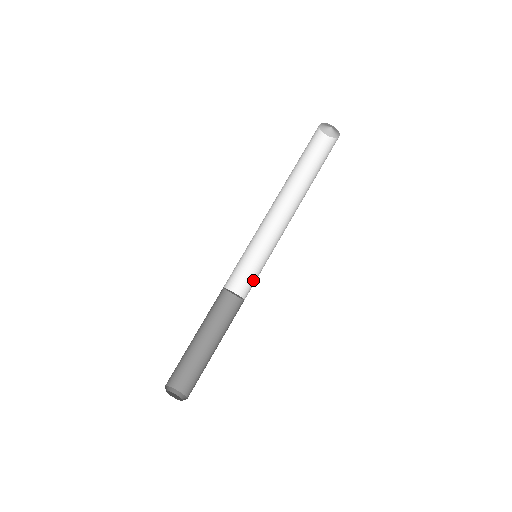
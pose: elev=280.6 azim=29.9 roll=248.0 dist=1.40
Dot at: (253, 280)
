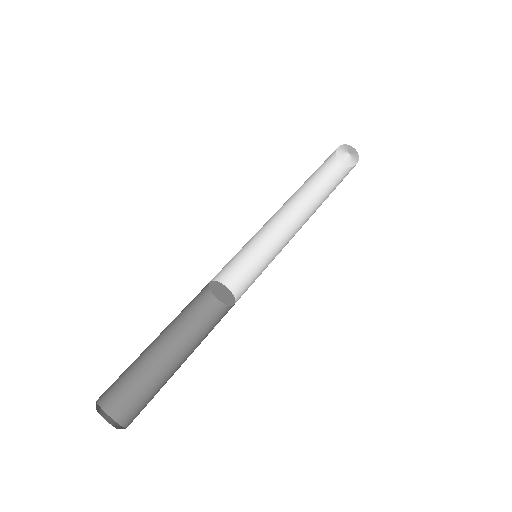
Dot at: (239, 282)
